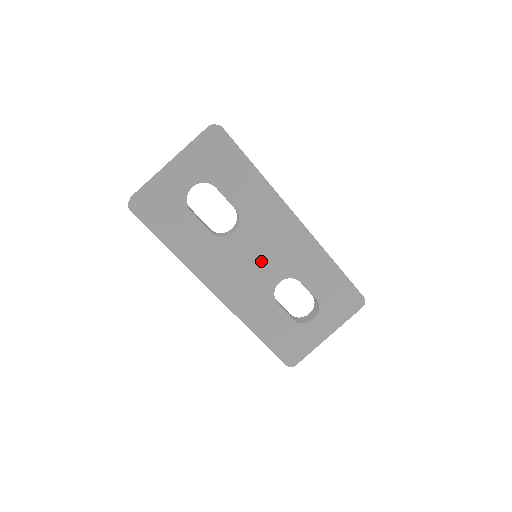
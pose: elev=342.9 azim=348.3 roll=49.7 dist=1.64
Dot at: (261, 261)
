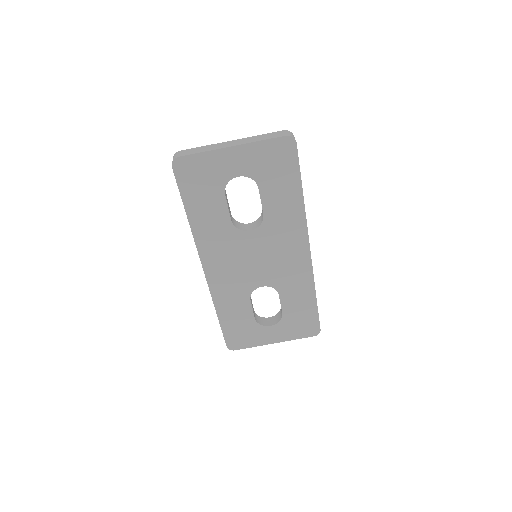
Dot at: (258, 263)
